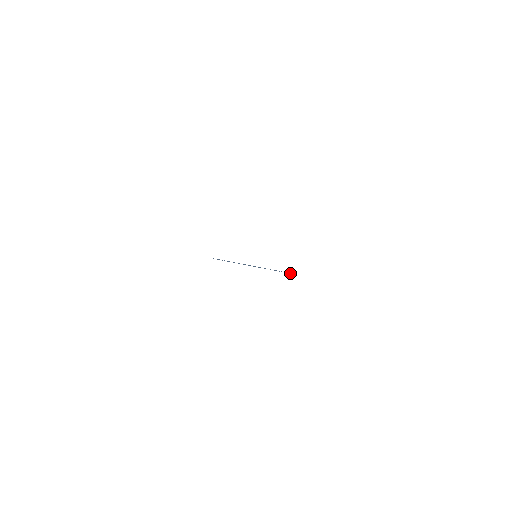
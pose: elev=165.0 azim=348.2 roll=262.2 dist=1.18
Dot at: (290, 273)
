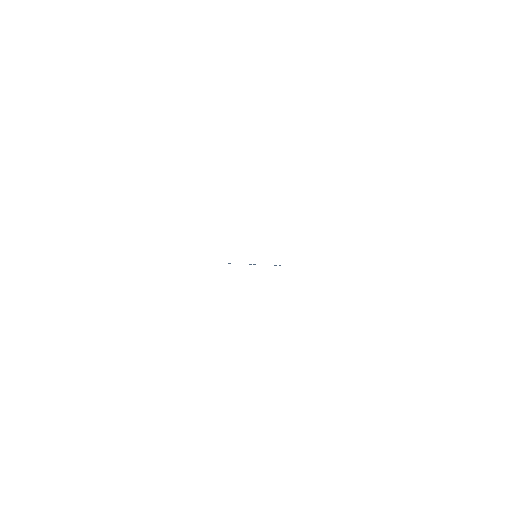
Dot at: (280, 265)
